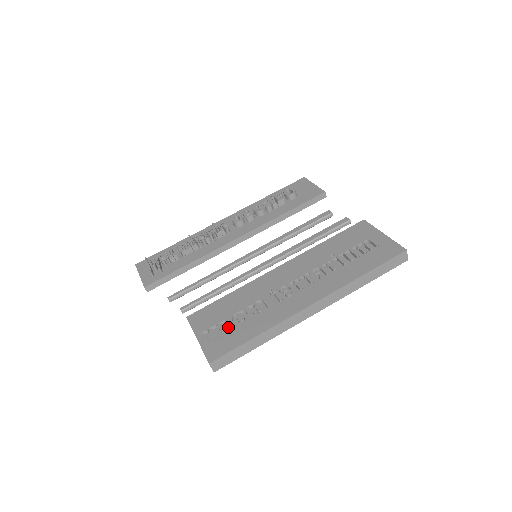
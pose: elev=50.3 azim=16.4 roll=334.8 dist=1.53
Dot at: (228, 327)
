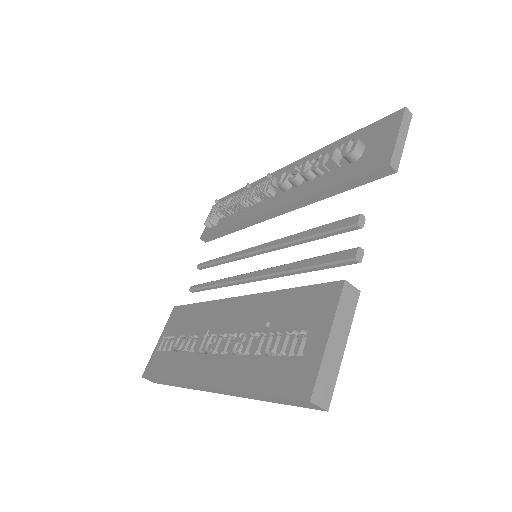
Dot at: occluded
